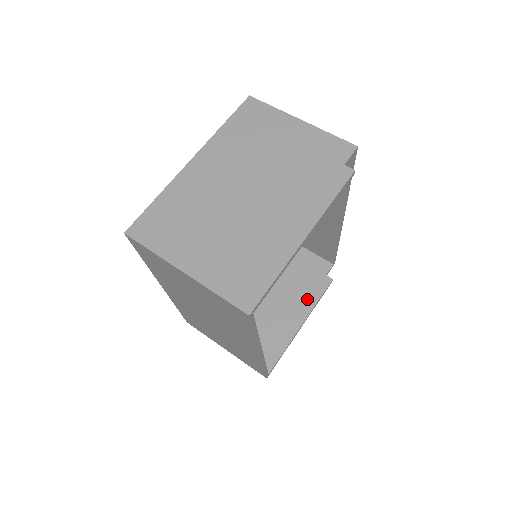
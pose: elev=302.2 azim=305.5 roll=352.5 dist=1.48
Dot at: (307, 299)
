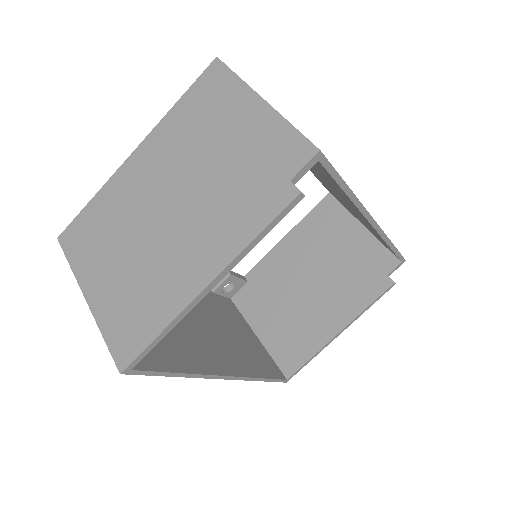
Dot at: (354, 302)
